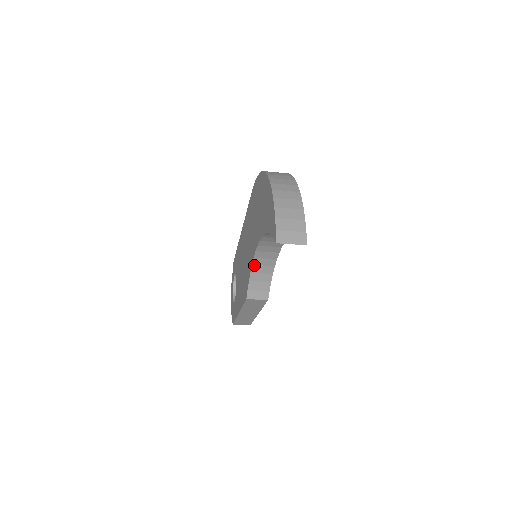
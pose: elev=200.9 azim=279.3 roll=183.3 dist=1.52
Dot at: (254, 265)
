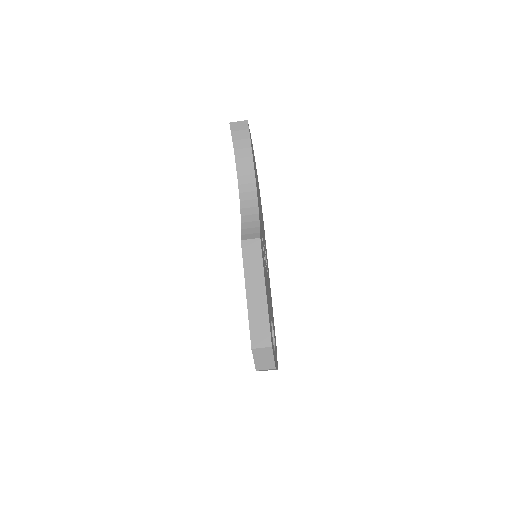
Dot at: (242, 216)
